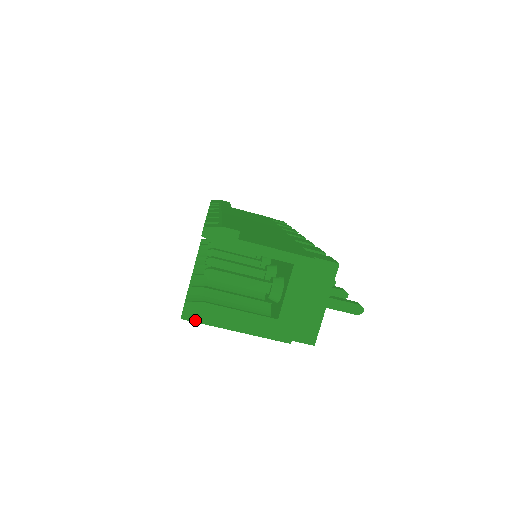
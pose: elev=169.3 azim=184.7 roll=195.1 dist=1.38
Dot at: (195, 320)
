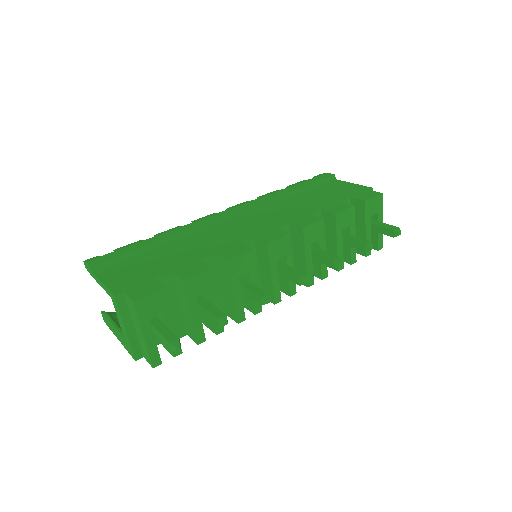
Dot at: (107, 325)
